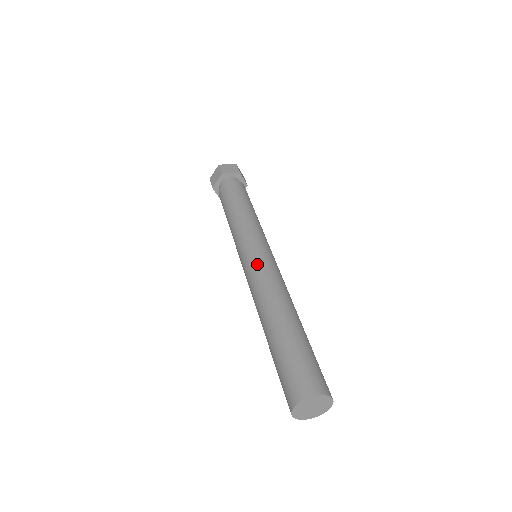
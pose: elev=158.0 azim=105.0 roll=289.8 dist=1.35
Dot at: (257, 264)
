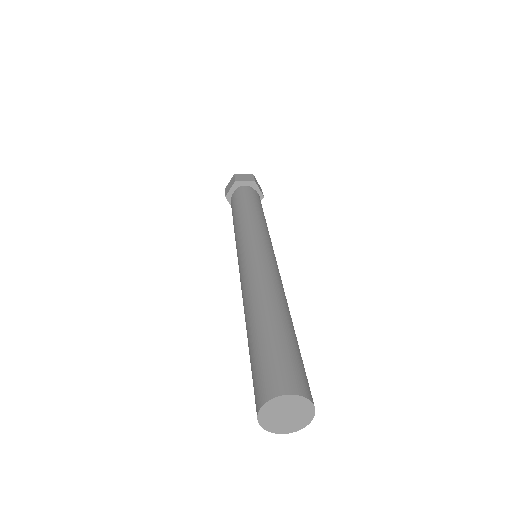
Dot at: (251, 258)
